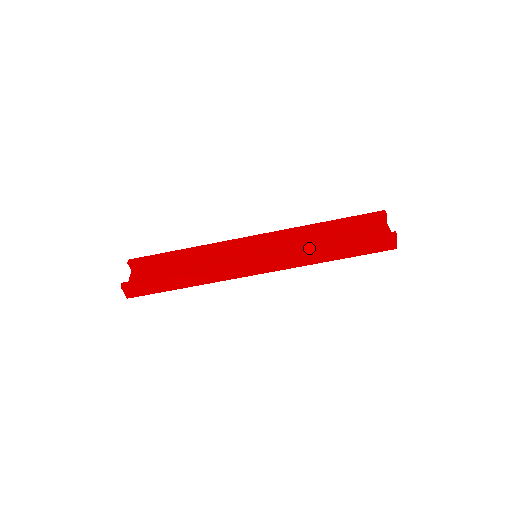
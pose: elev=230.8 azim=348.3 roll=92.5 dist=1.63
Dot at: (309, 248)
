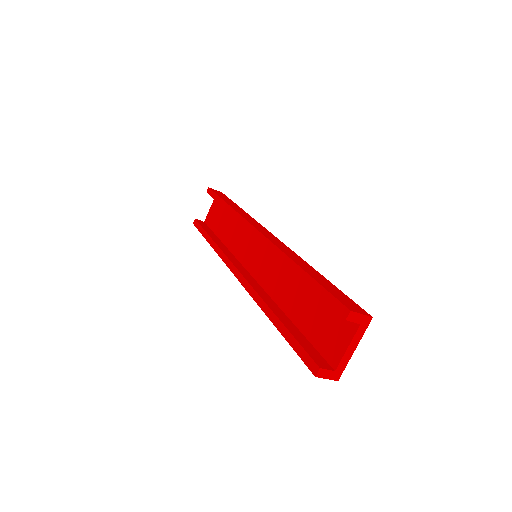
Dot at: (261, 301)
